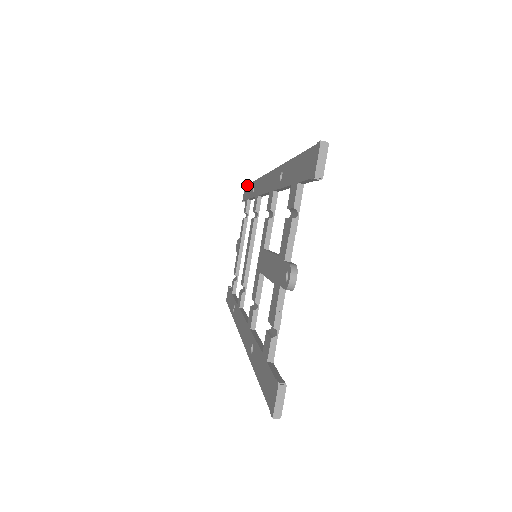
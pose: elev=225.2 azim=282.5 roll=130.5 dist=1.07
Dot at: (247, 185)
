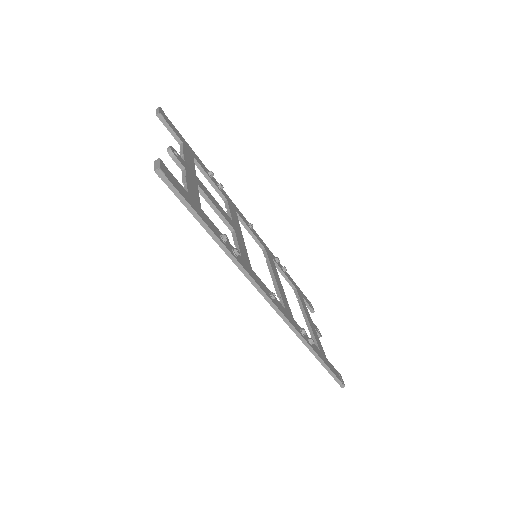
Dot at: occluded
